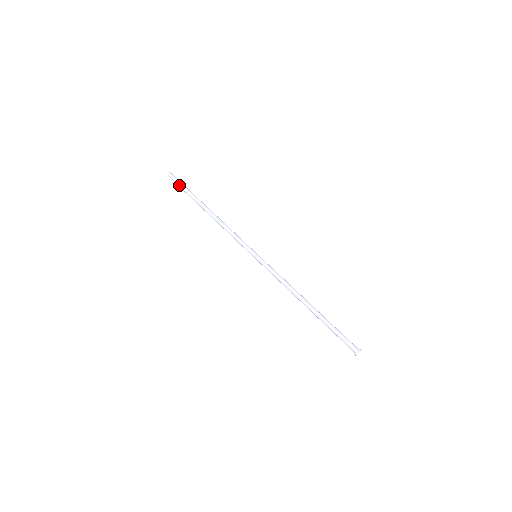
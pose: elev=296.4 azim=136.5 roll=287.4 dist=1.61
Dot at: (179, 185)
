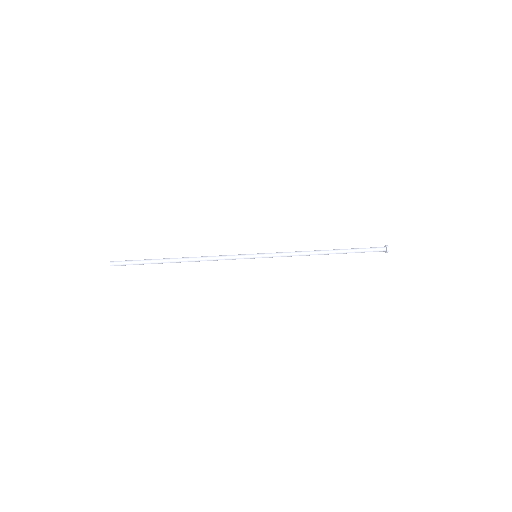
Dot at: (132, 261)
